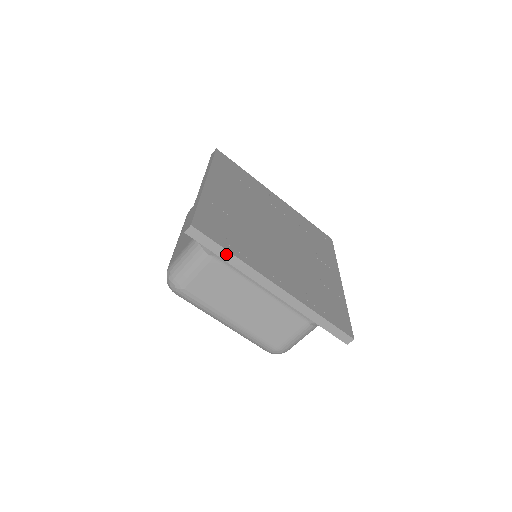
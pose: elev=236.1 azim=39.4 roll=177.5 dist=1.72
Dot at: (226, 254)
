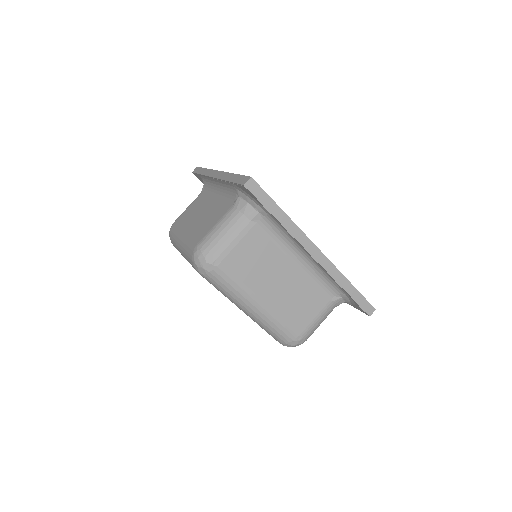
Dot at: (203, 171)
